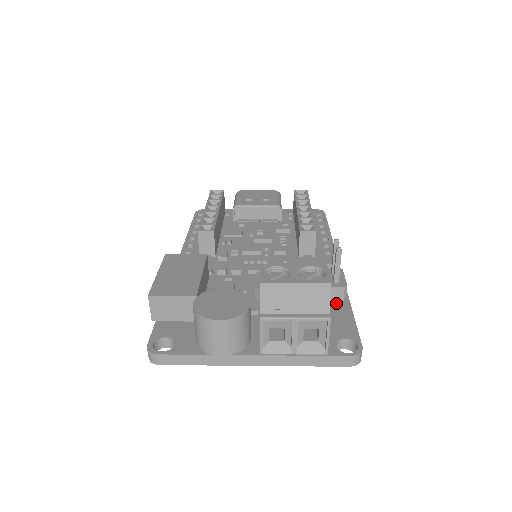
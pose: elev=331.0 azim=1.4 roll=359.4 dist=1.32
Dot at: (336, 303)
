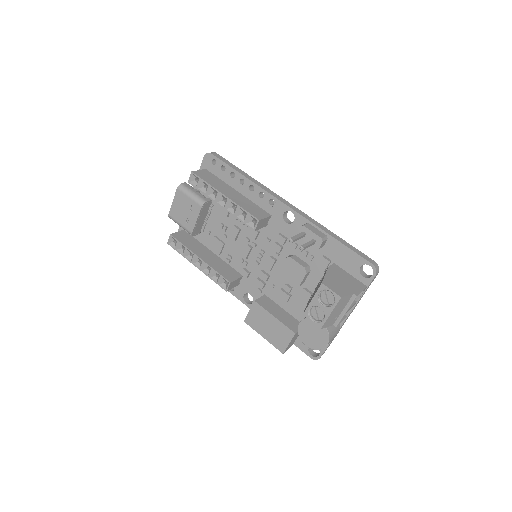
Dot at: (327, 245)
